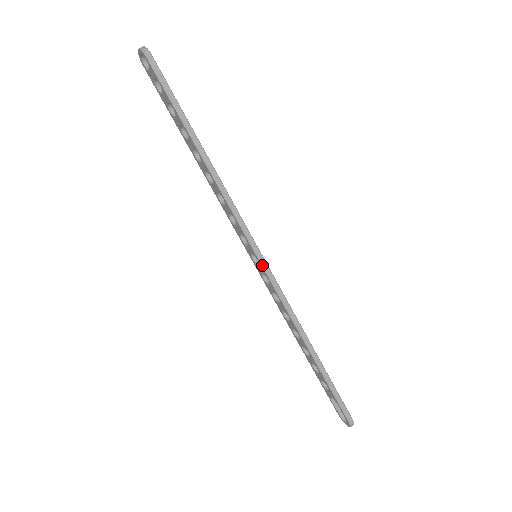
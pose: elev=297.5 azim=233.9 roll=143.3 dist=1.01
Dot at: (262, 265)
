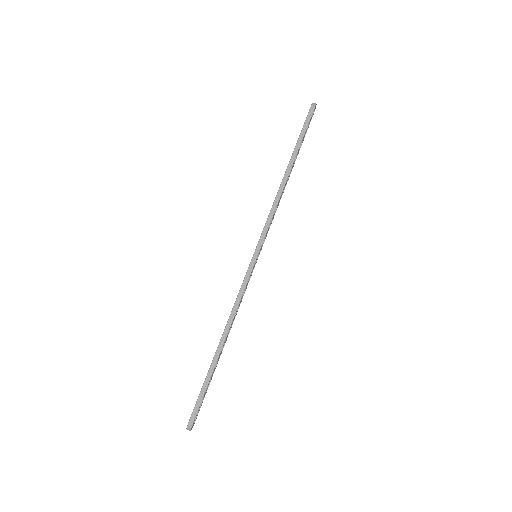
Dot at: (252, 260)
